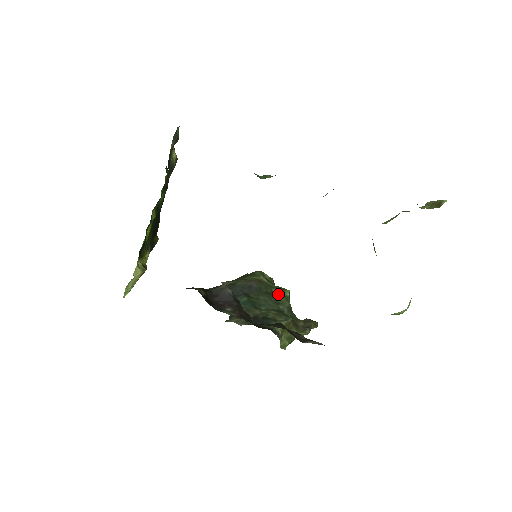
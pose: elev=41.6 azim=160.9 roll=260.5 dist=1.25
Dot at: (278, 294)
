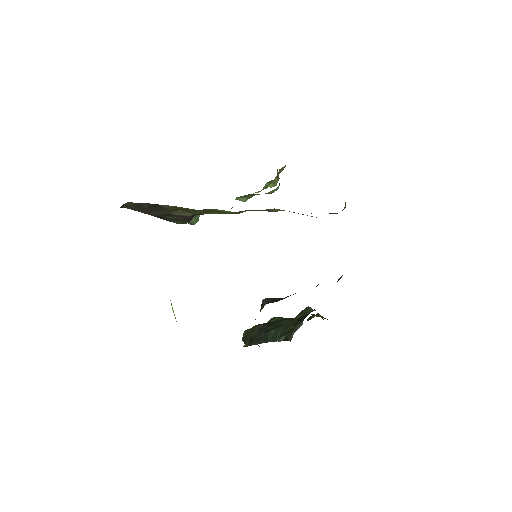
Dot at: (277, 319)
